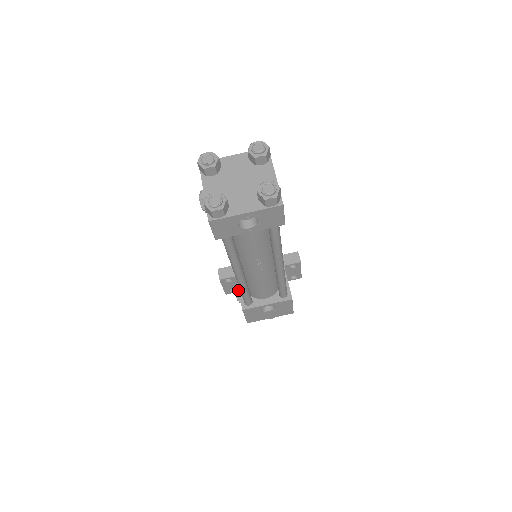
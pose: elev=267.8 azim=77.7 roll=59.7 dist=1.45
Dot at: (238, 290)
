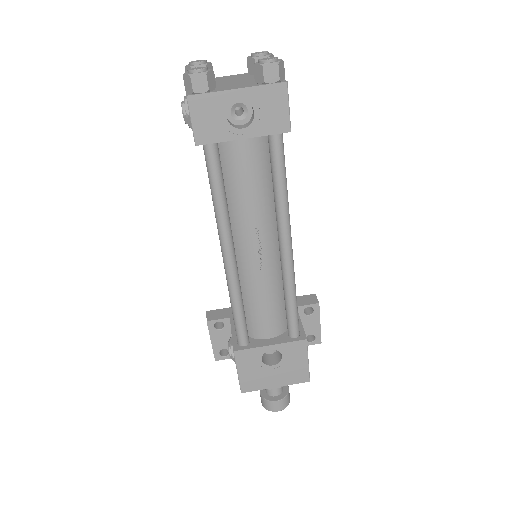
Dot at: (231, 339)
